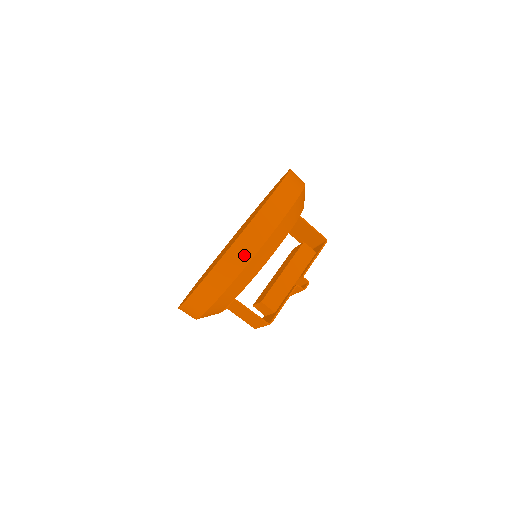
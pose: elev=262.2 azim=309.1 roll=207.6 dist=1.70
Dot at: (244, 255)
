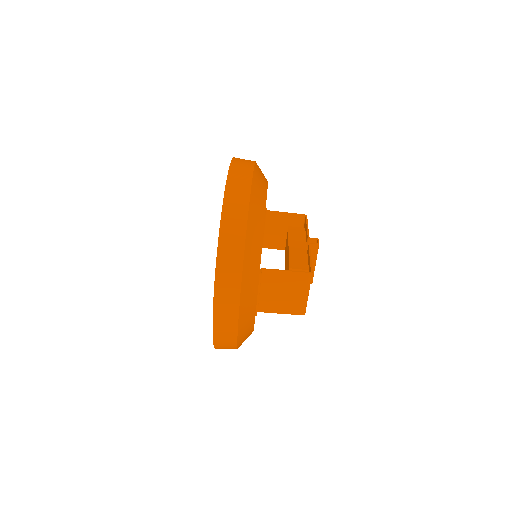
Dot at: (241, 192)
